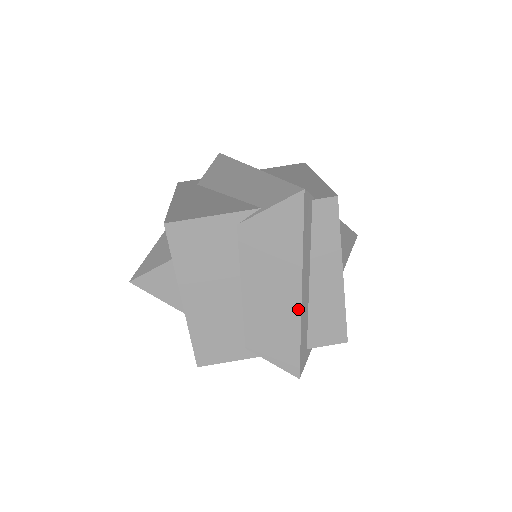
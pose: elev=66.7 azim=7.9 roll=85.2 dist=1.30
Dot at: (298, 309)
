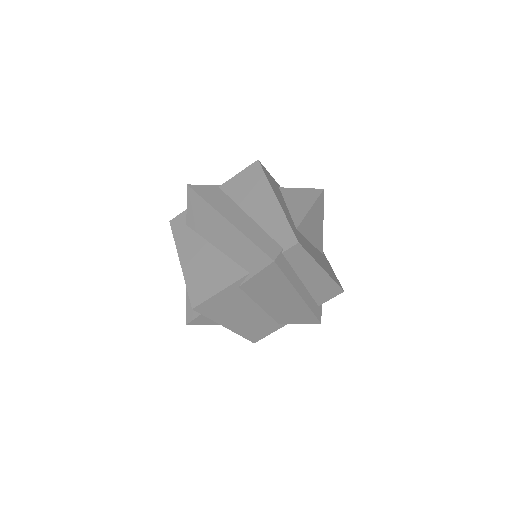
Dot at: (303, 302)
